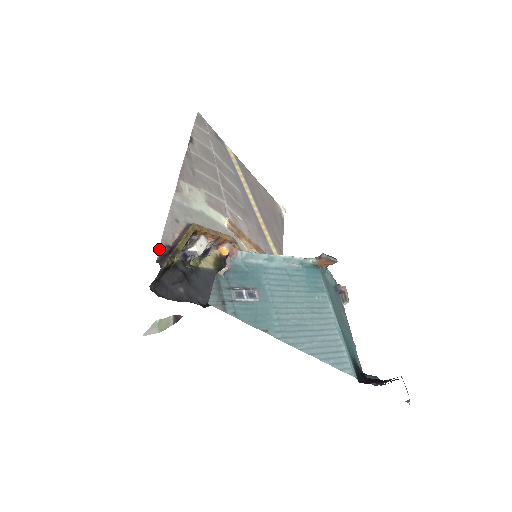
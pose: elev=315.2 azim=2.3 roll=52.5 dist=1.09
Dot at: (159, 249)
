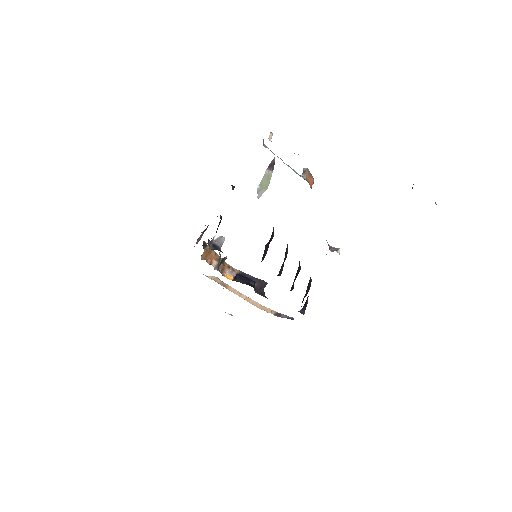
Dot at: occluded
